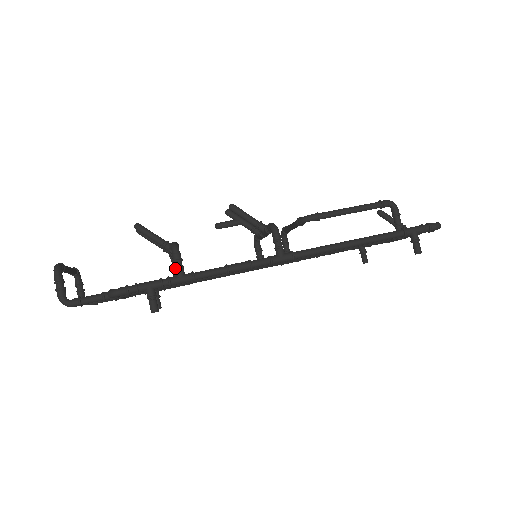
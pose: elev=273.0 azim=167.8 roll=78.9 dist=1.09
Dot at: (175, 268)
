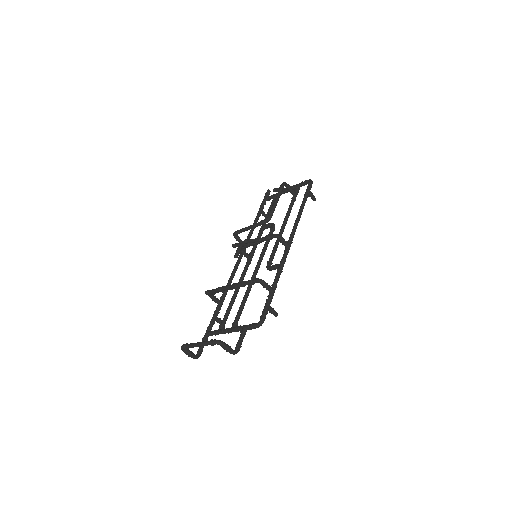
Dot at: (269, 289)
